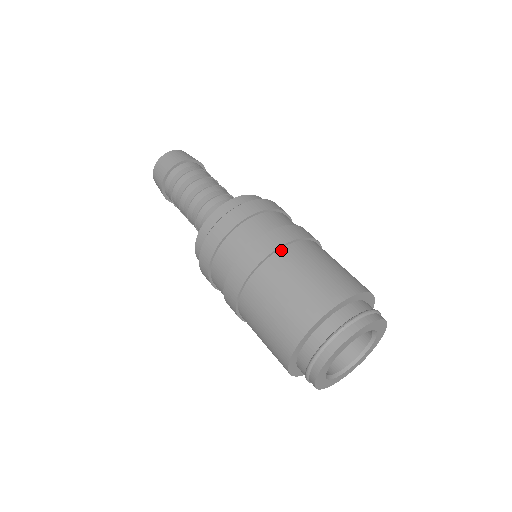
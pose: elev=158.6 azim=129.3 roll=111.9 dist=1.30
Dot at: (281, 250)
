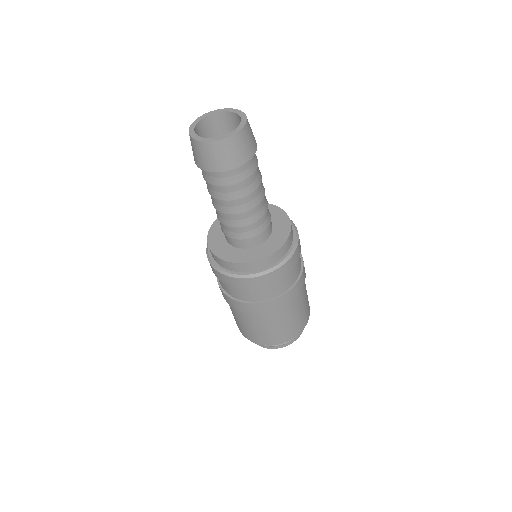
Dot at: (270, 312)
